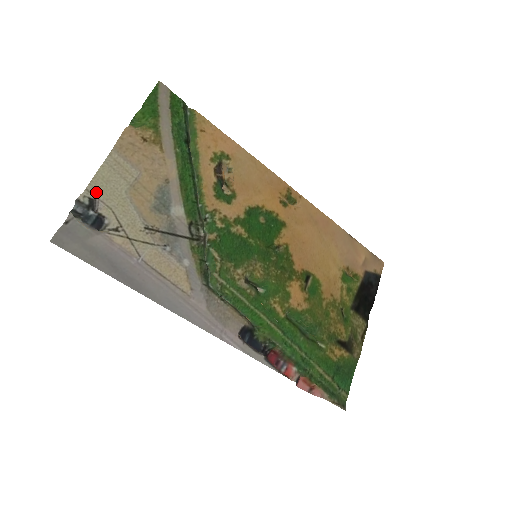
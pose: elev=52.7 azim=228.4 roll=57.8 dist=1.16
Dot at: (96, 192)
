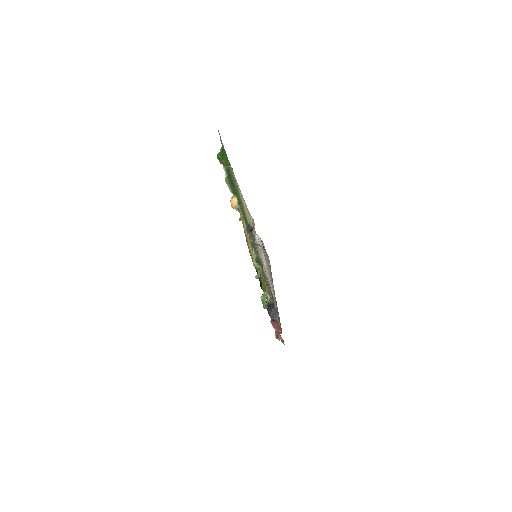
Dot at: (251, 218)
